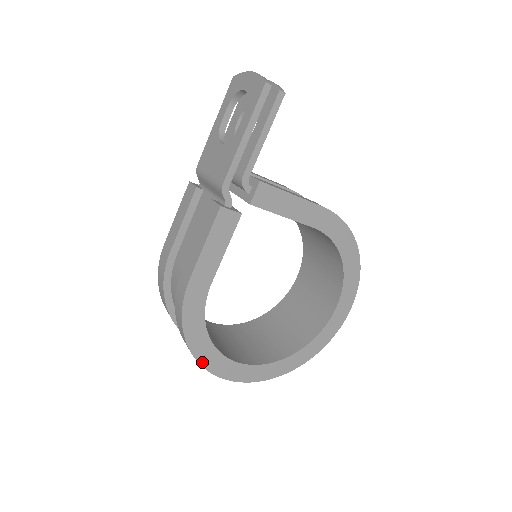
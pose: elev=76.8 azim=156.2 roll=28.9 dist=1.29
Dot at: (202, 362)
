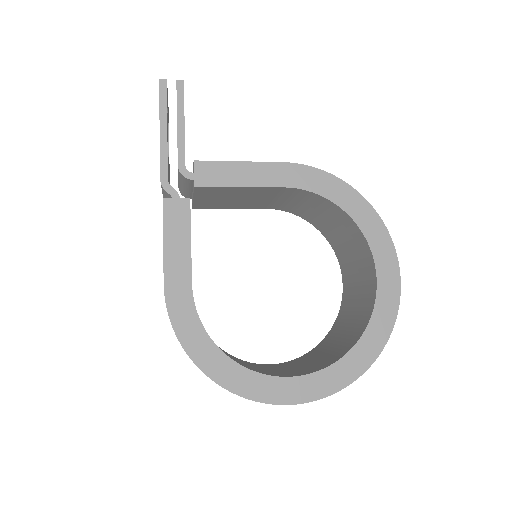
Dot at: (227, 385)
